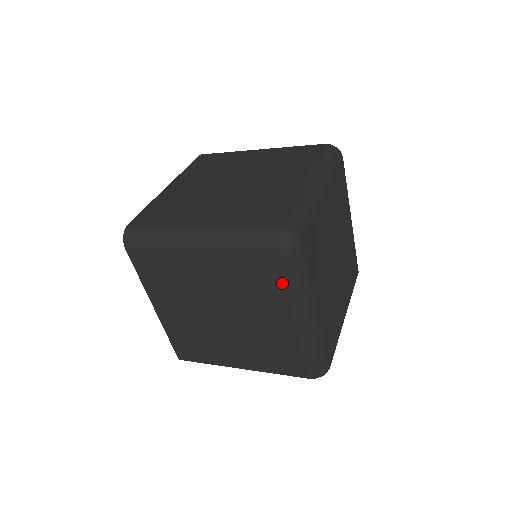
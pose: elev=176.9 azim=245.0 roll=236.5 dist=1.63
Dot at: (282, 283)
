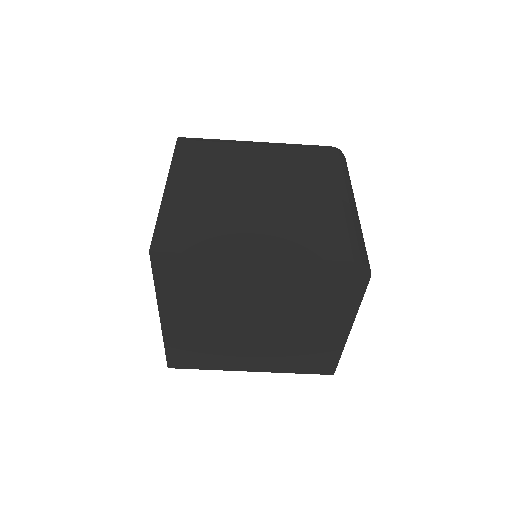
Dot at: (333, 168)
